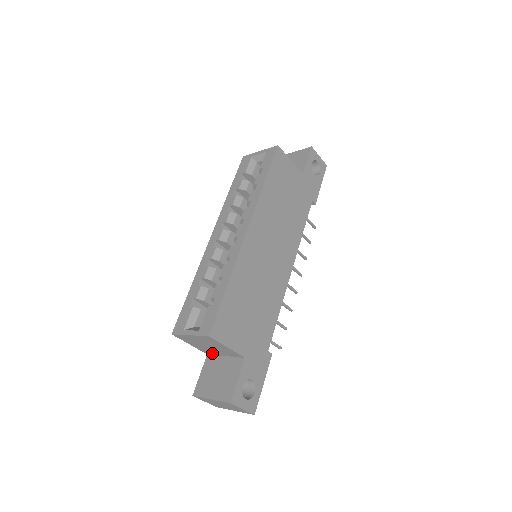
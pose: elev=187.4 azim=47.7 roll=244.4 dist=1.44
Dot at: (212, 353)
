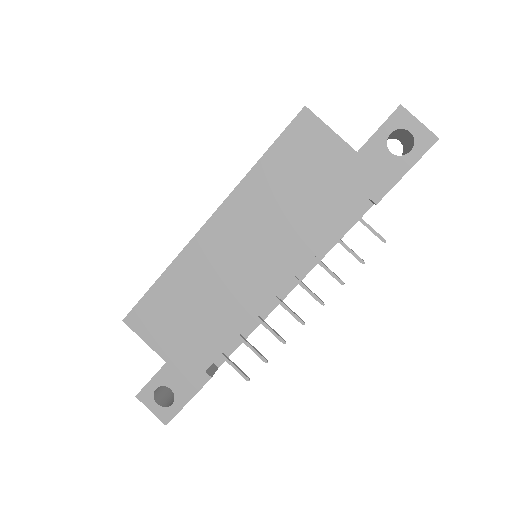
Dot at: occluded
